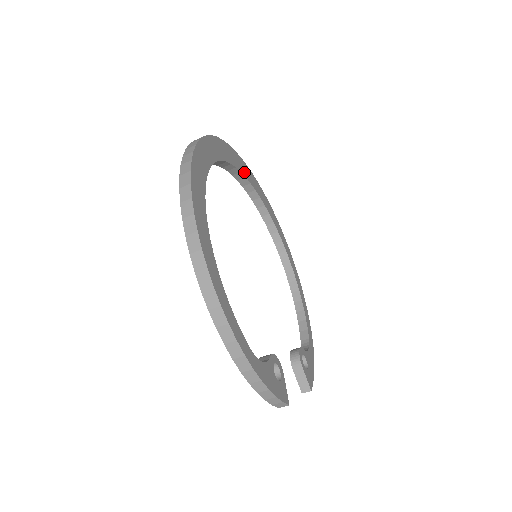
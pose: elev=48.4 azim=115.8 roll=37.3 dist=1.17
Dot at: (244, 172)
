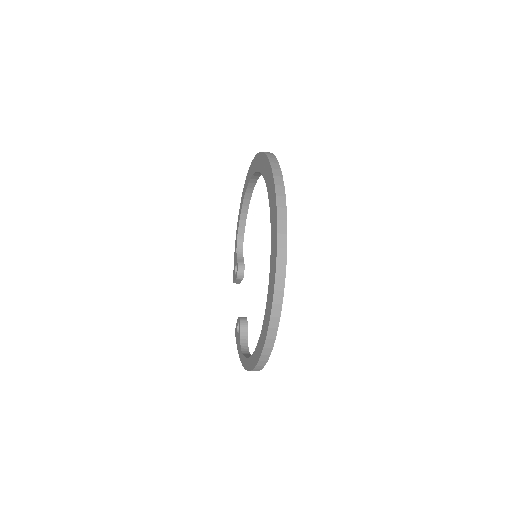
Dot at: occluded
